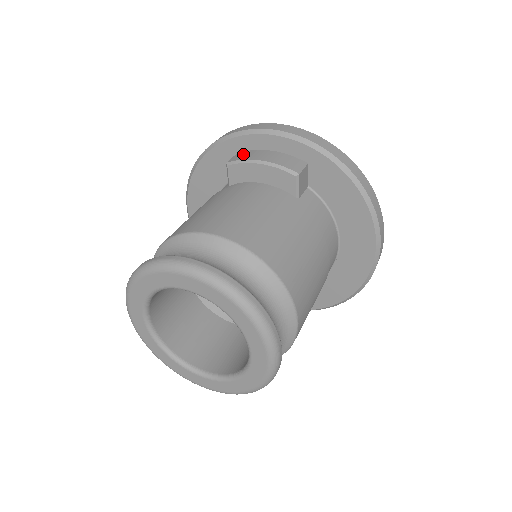
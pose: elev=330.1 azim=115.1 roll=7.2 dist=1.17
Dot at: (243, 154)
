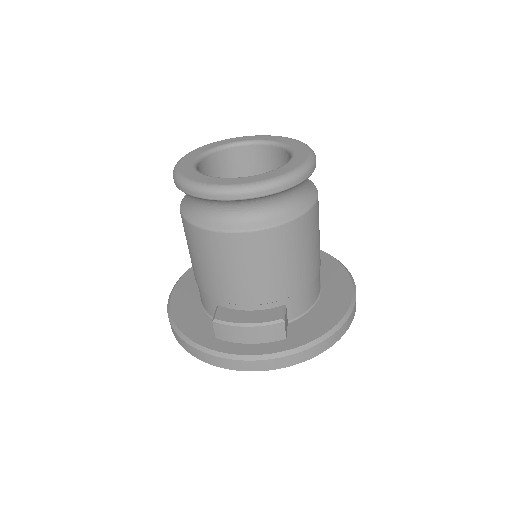
Dot at: occluded
